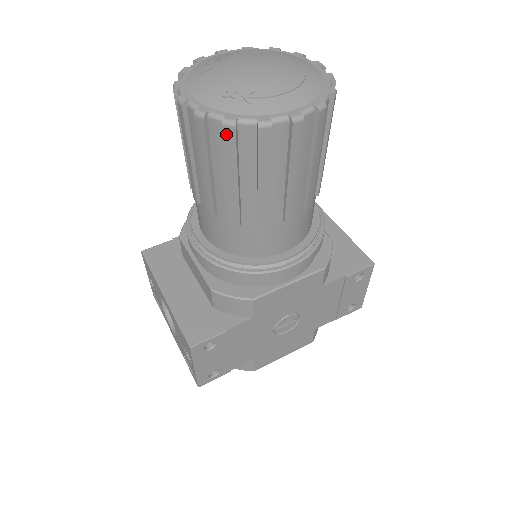
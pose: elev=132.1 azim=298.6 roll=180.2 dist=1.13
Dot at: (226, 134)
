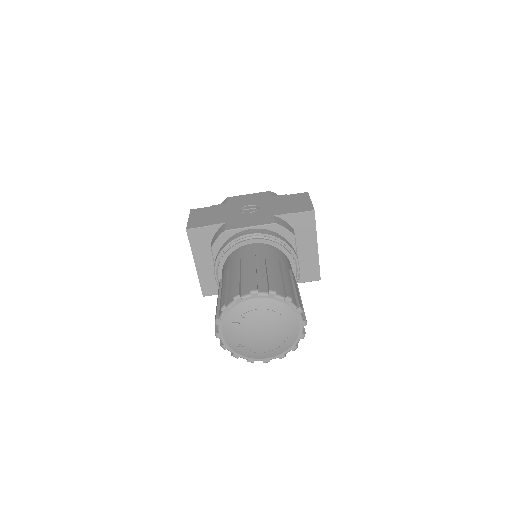
Dot at: occluded
